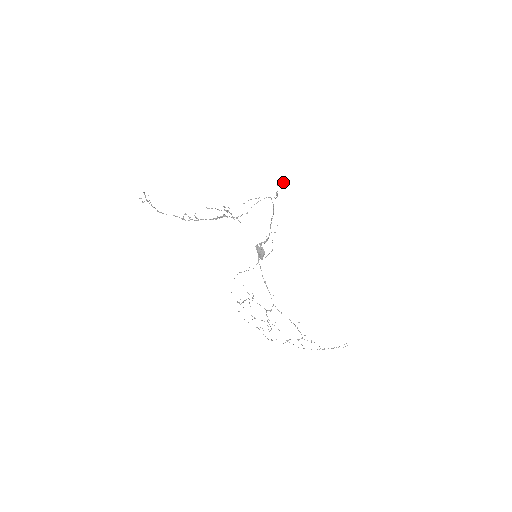
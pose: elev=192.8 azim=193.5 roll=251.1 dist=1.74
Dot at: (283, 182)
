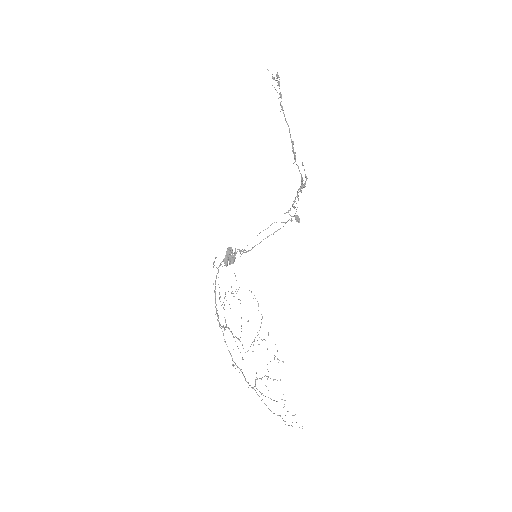
Dot at: (298, 216)
